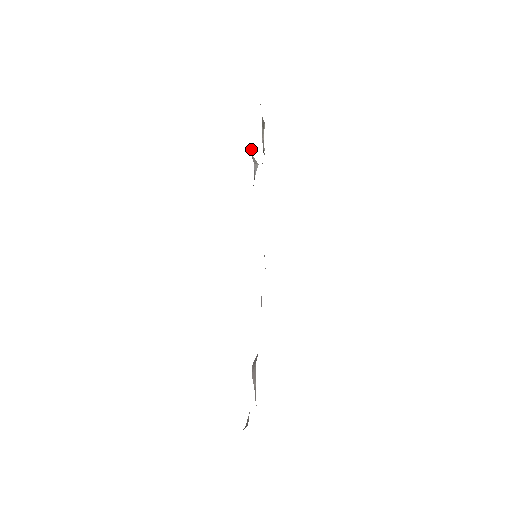
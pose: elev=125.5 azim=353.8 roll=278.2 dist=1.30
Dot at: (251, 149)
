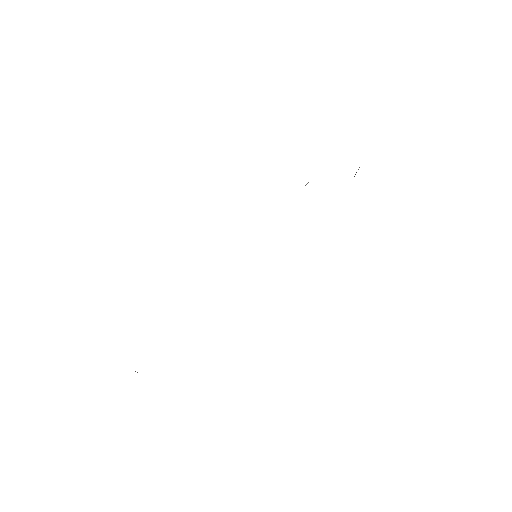
Dot at: occluded
